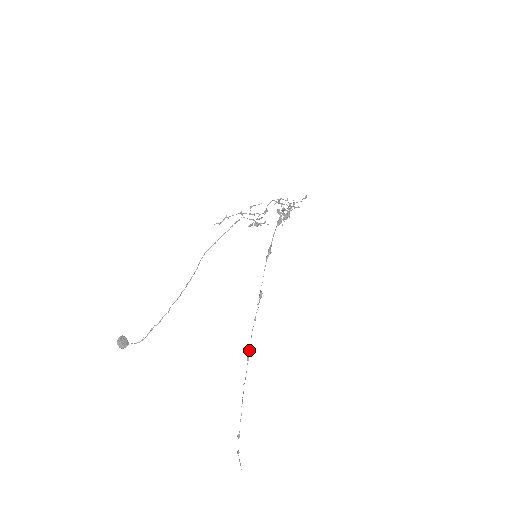
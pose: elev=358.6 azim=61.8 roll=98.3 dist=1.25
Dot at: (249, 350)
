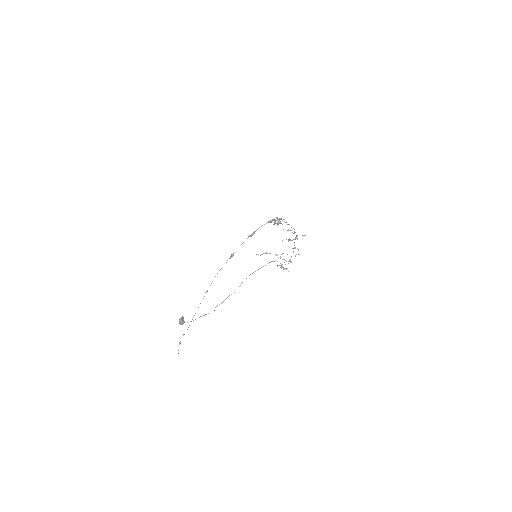
Dot at: occluded
